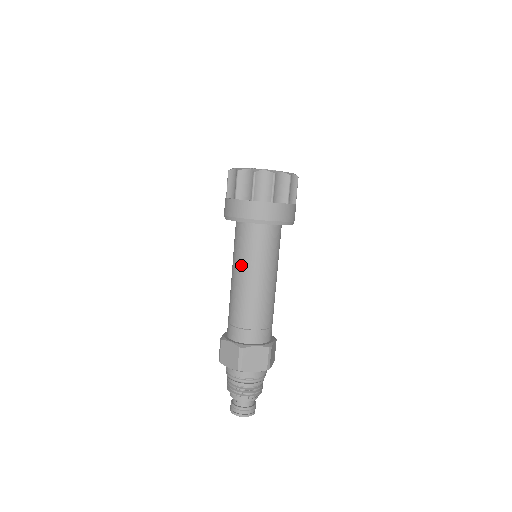
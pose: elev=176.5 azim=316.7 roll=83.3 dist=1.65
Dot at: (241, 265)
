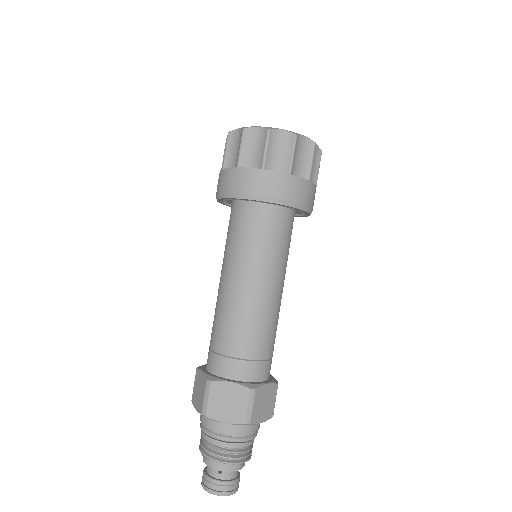
Dot at: (254, 266)
